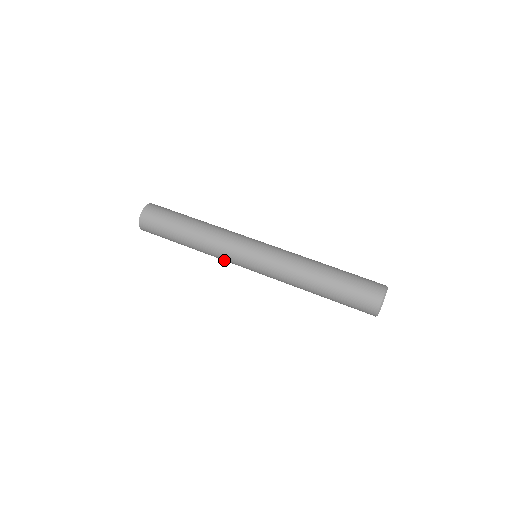
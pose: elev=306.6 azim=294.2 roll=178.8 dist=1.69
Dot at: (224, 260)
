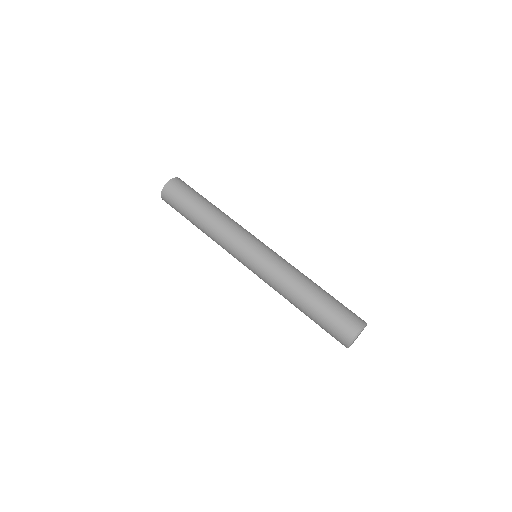
Dot at: occluded
